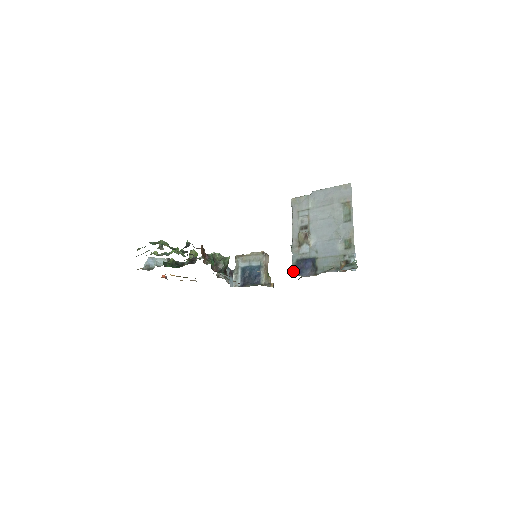
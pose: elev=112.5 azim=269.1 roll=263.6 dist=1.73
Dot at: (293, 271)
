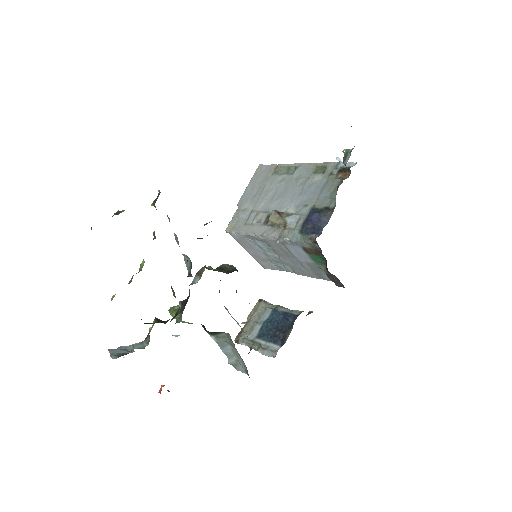
Dot at: (310, 240)
